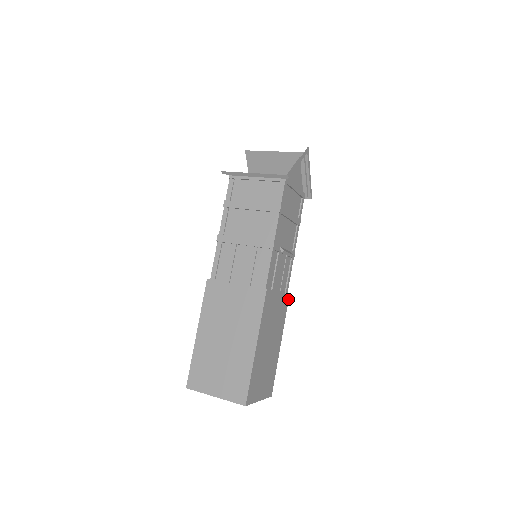
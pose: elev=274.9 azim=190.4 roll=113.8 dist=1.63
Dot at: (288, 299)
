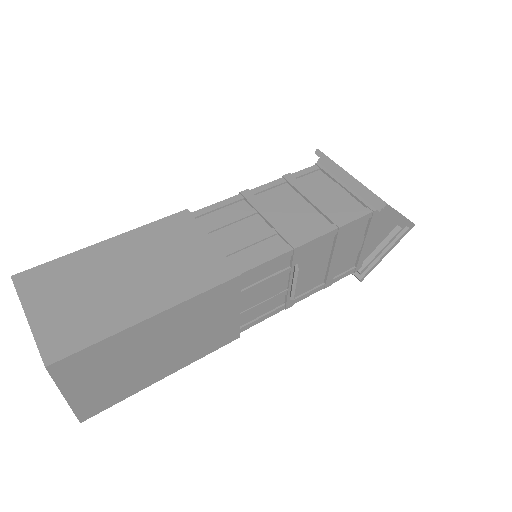
Dot at: (233, 339)
